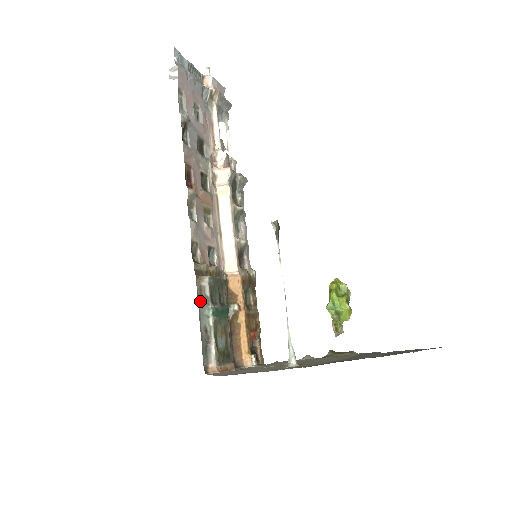
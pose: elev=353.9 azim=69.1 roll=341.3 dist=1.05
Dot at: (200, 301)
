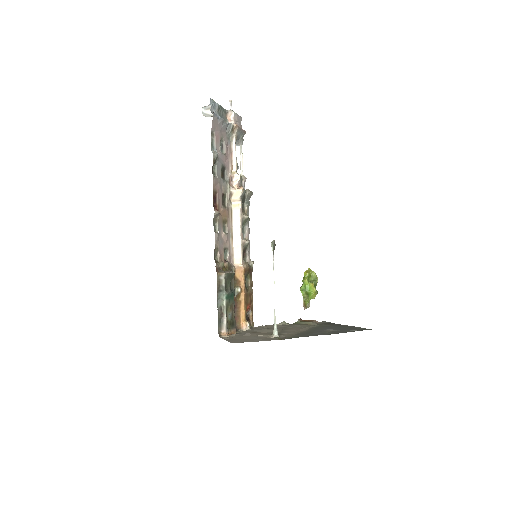
Dot at: (218, 289)
